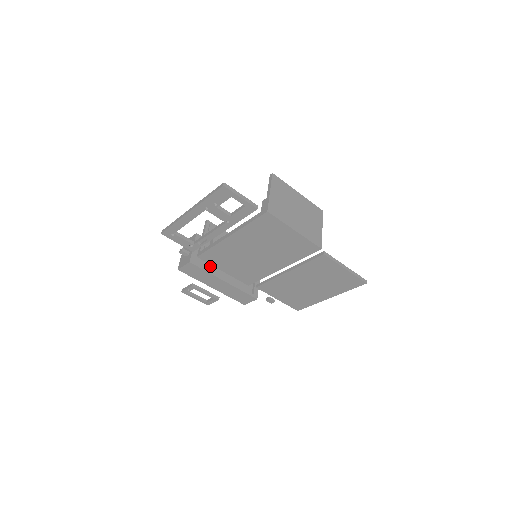
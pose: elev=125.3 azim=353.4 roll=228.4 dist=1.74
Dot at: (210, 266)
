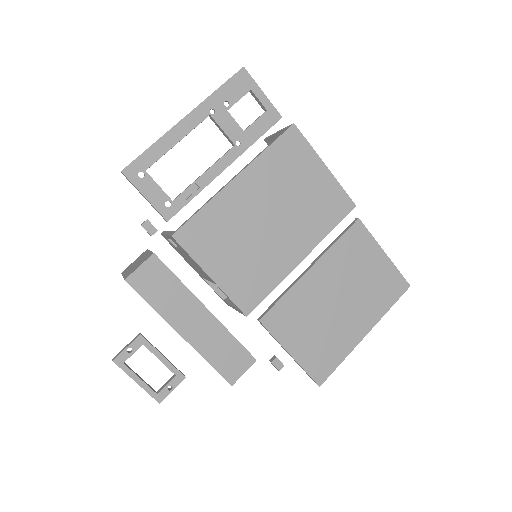
Dot at: occluded
